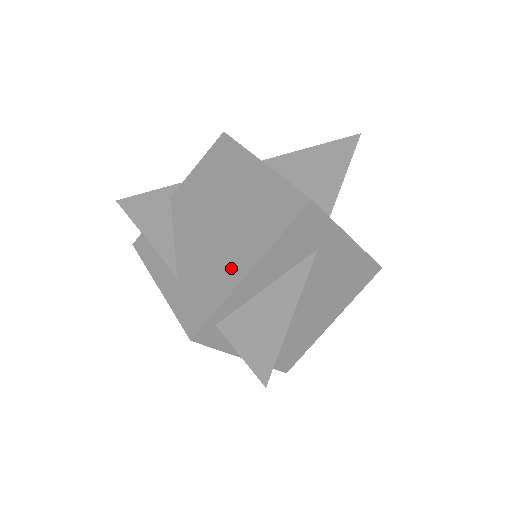
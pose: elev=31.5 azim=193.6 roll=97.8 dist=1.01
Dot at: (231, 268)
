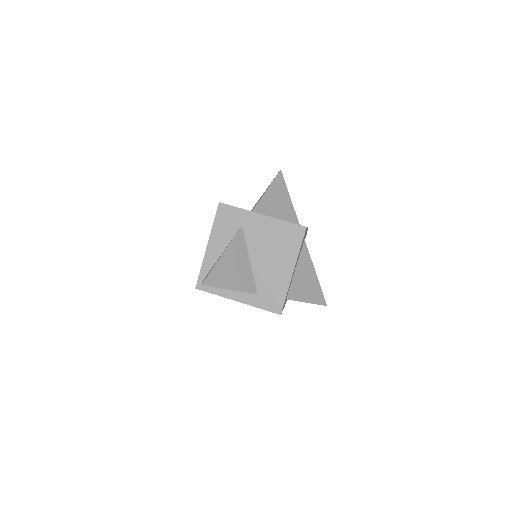
Dot at: occluded
